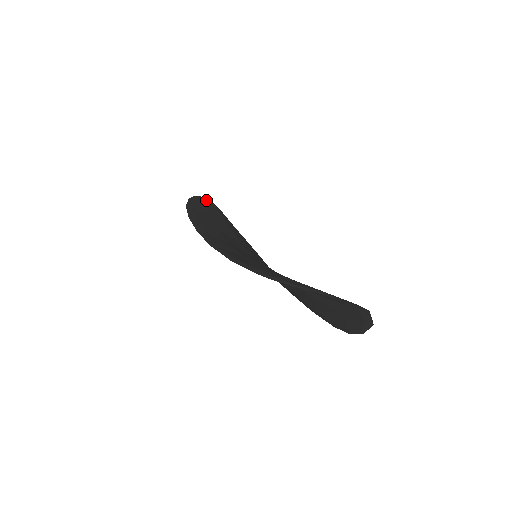
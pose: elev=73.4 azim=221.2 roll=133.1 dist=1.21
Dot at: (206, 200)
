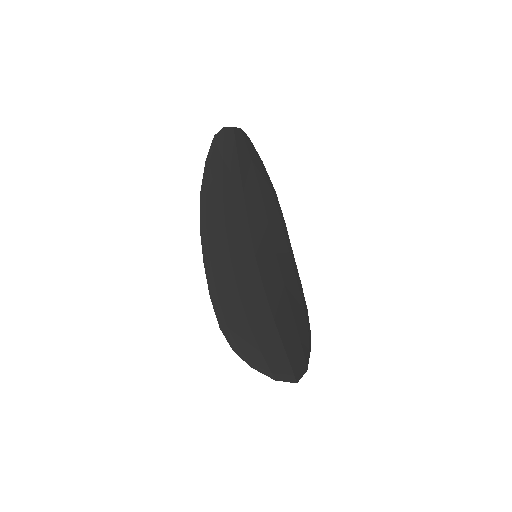
Dot at: (226, 139)
